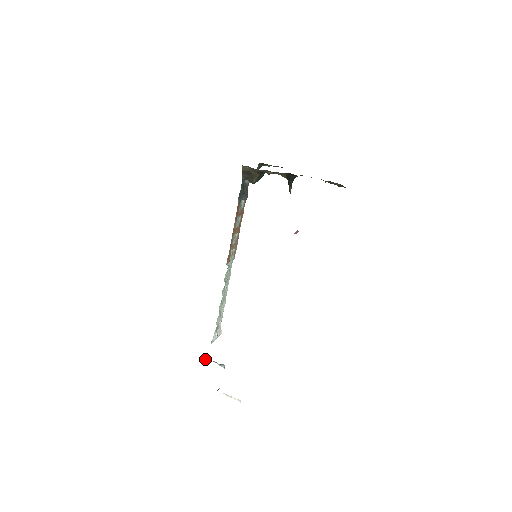
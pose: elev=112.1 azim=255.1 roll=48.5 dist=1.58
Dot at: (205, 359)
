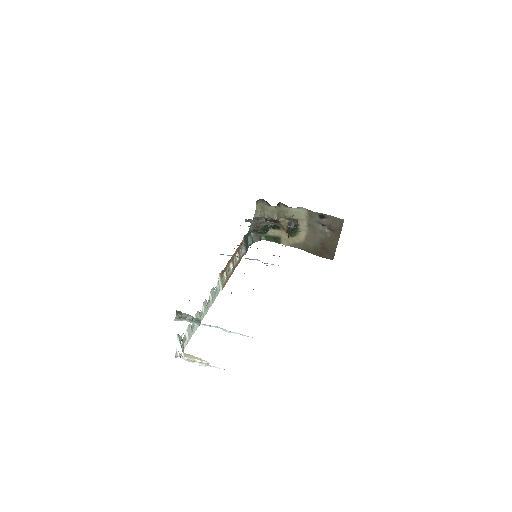
Dot at: (176, 319)
